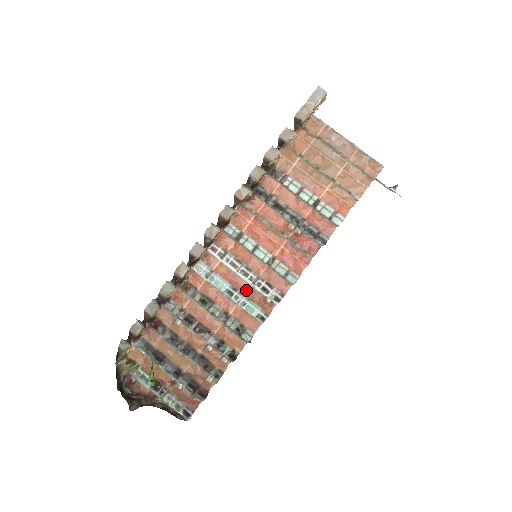
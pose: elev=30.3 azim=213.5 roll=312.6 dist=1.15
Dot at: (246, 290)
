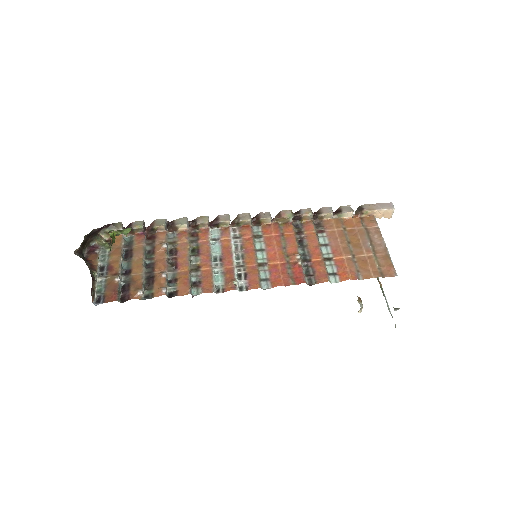
Dot at: (227, 266)
